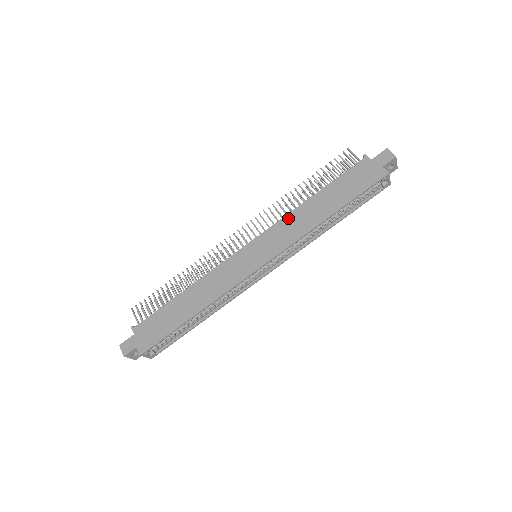
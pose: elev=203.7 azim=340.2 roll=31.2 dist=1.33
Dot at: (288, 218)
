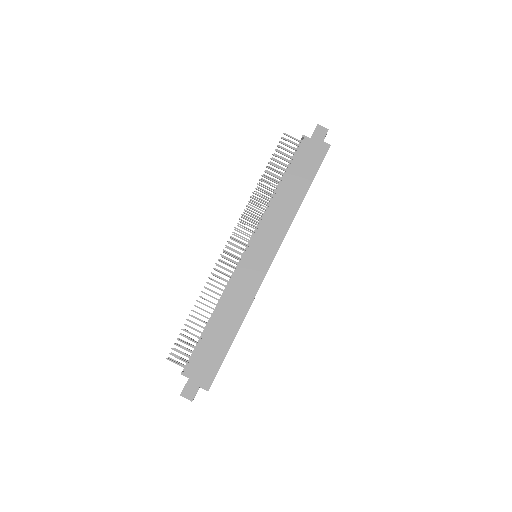
Dot at: (270, 213)
